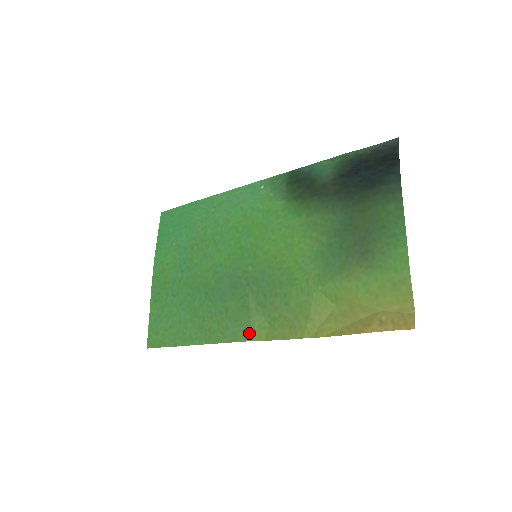
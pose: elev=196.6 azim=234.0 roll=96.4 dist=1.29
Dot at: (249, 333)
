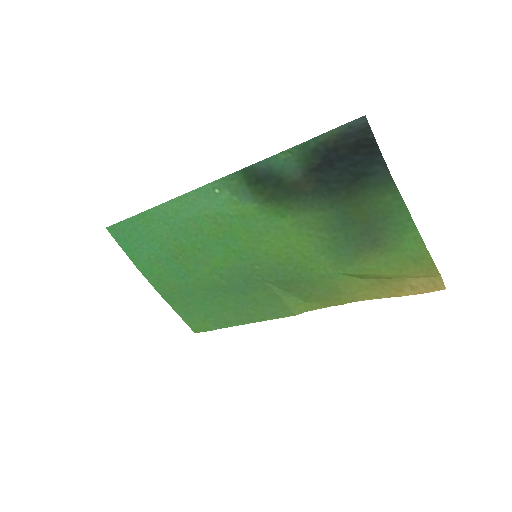
Dot at: (289, 311)
